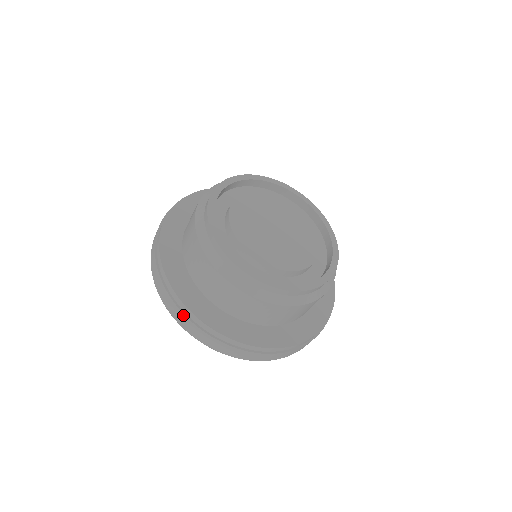
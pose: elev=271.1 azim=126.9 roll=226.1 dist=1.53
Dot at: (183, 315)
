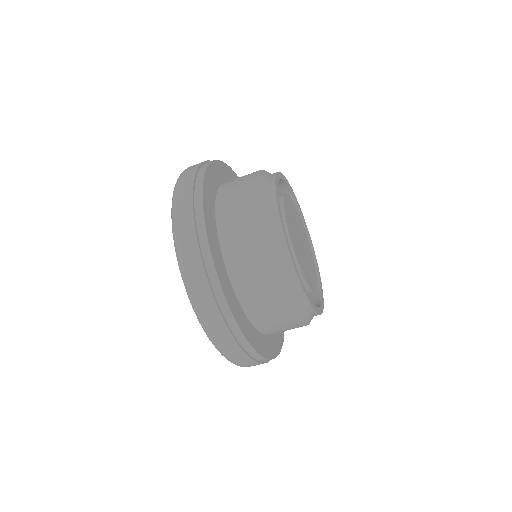
Dot at: (191, 211)
